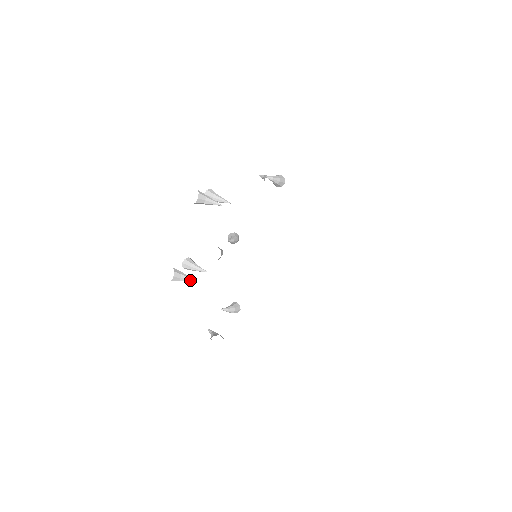
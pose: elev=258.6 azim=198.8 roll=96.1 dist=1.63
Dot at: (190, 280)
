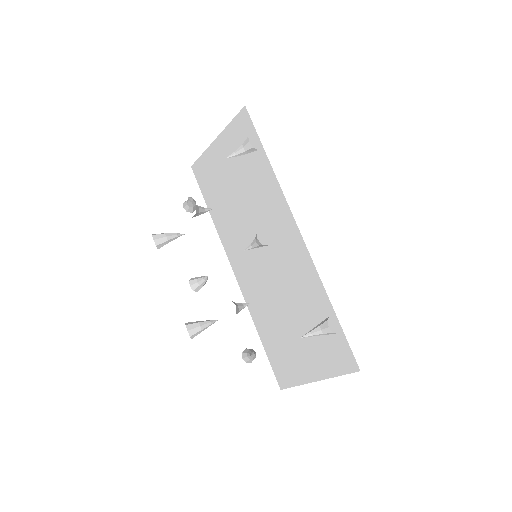
Dot at: (244, 305)
